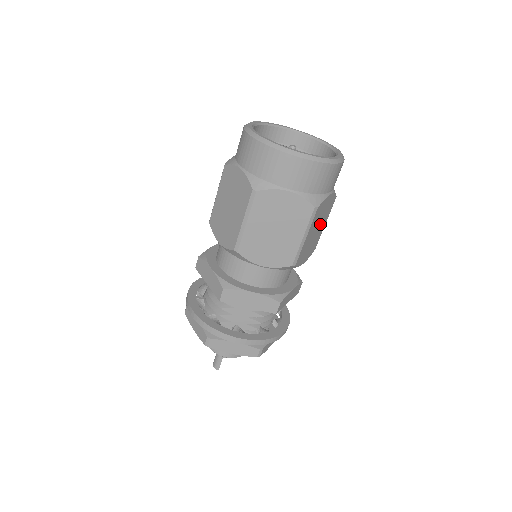
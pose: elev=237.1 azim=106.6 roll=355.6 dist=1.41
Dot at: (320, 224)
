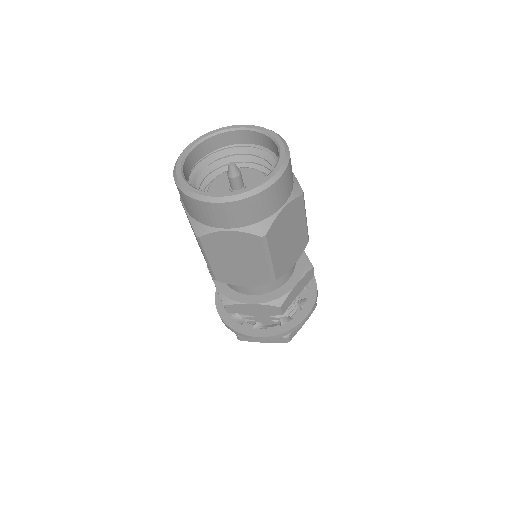
Dot at: (292, 230)
